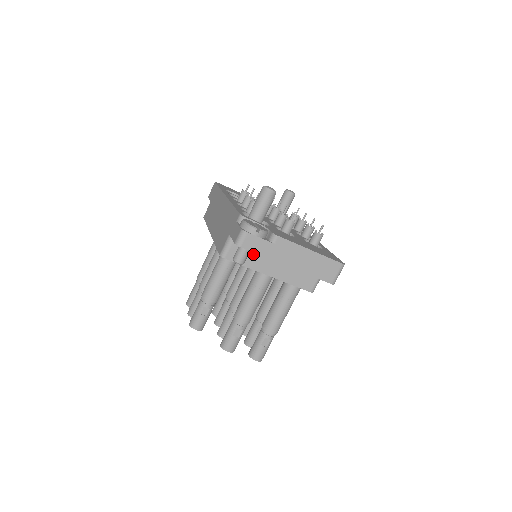
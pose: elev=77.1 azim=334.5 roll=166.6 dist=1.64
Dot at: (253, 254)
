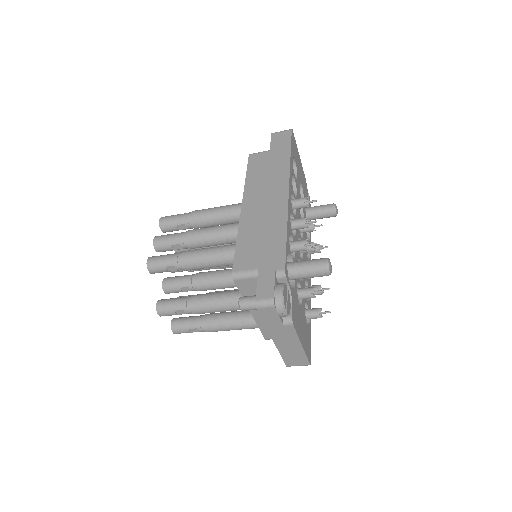
Dot at: occluded
